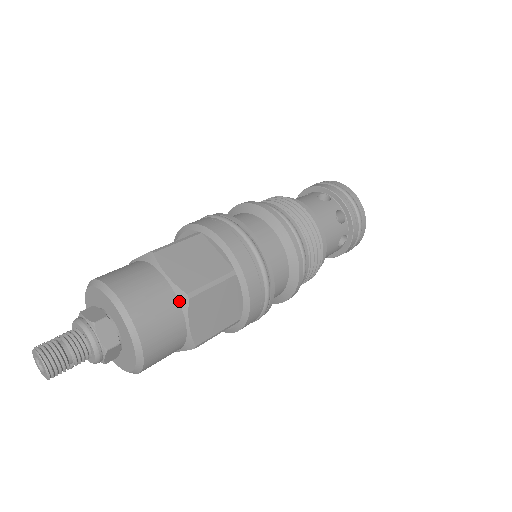
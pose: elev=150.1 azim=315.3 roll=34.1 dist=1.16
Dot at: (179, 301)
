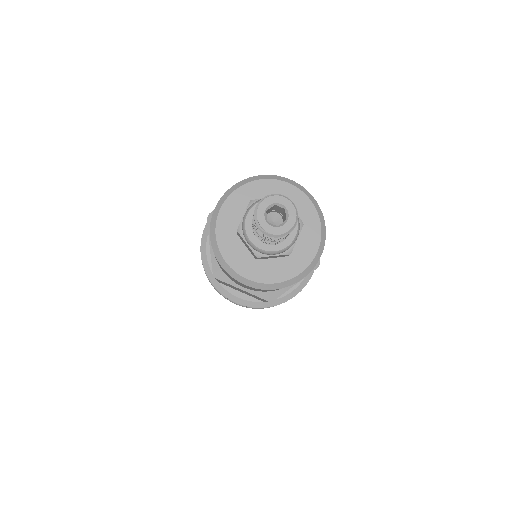
Dot at: occluded
